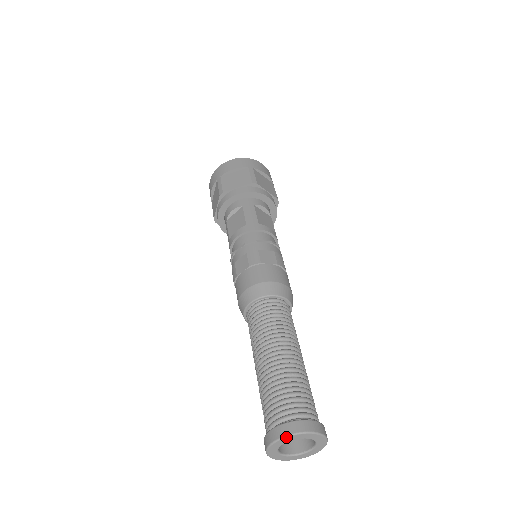
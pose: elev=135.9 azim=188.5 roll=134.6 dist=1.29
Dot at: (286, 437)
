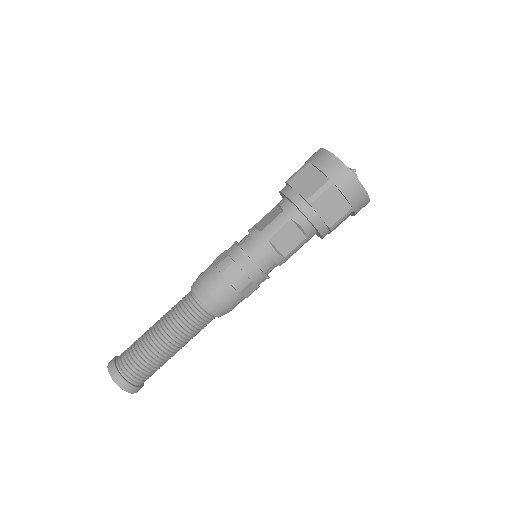
Dot at: (108, 371)
